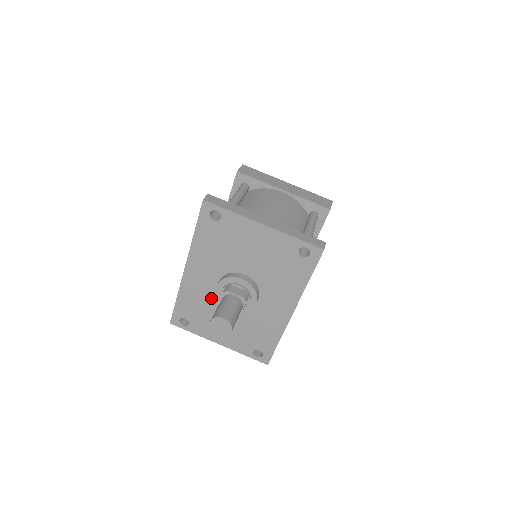
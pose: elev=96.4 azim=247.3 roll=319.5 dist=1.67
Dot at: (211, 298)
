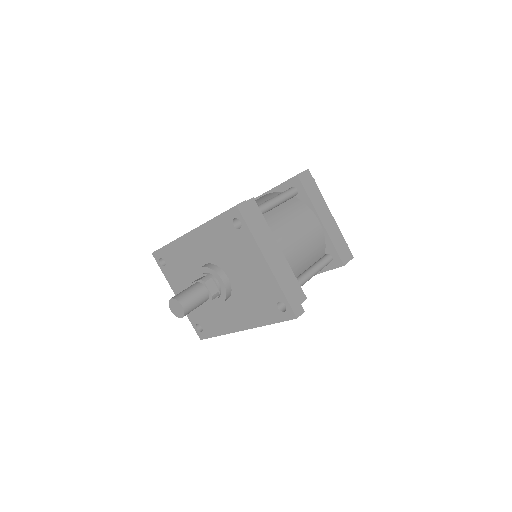
Dot at: (193, 267)
